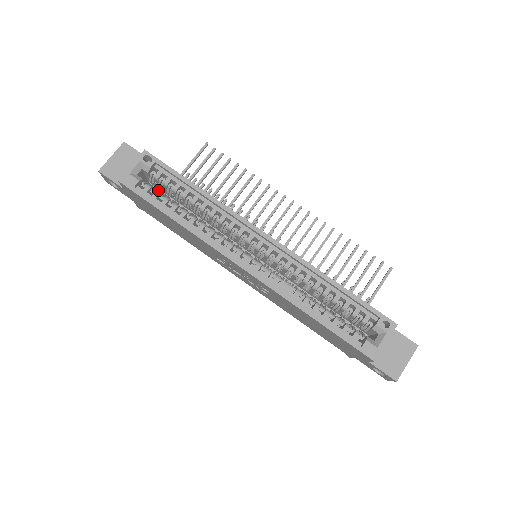
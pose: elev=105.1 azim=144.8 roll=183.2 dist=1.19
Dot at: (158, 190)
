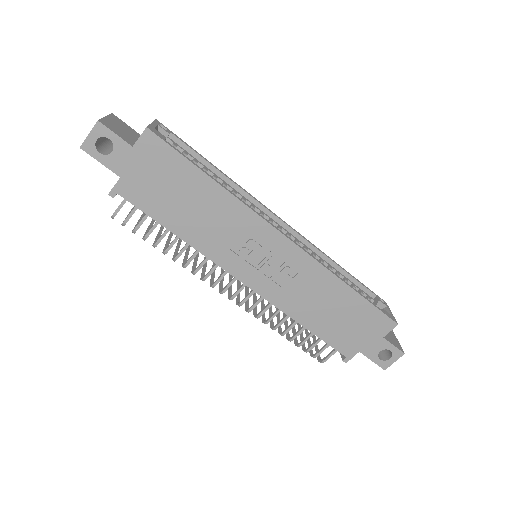
Dot at: occluded
